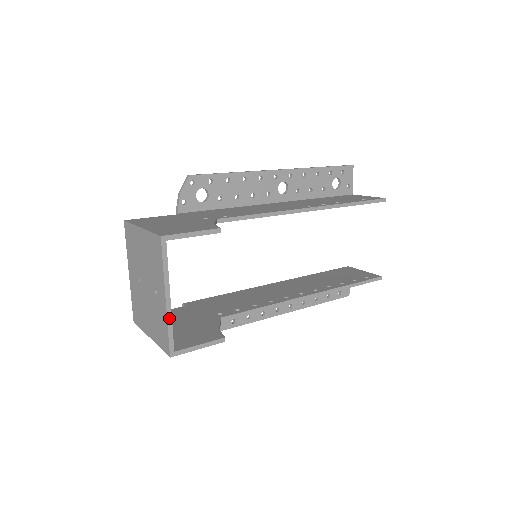
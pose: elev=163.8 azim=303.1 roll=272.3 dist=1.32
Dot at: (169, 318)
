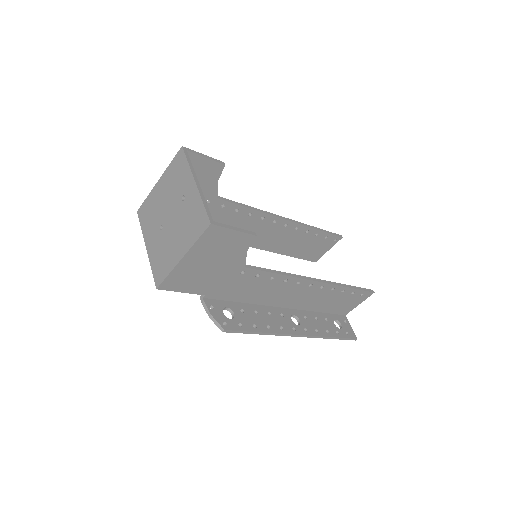
Dot at: (202, 196)
